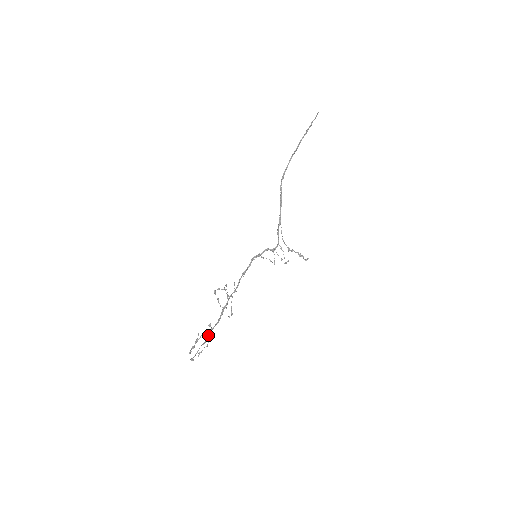
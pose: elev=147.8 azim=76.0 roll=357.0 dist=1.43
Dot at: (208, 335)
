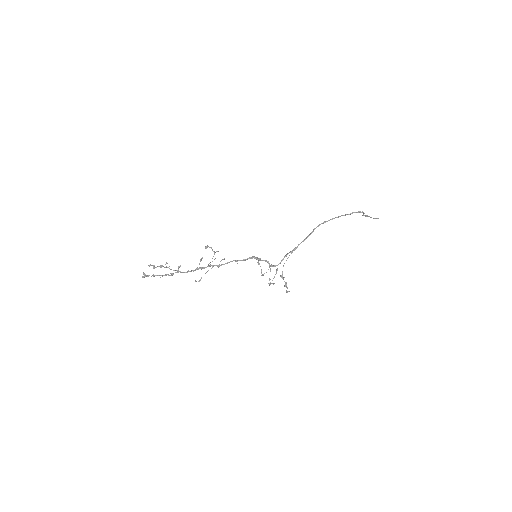
Dot at: (171, 273)
